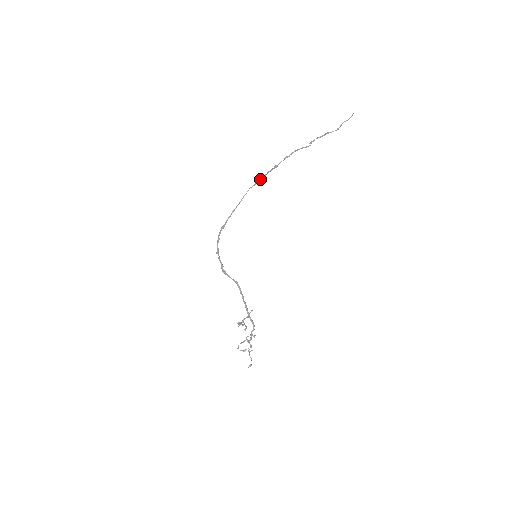
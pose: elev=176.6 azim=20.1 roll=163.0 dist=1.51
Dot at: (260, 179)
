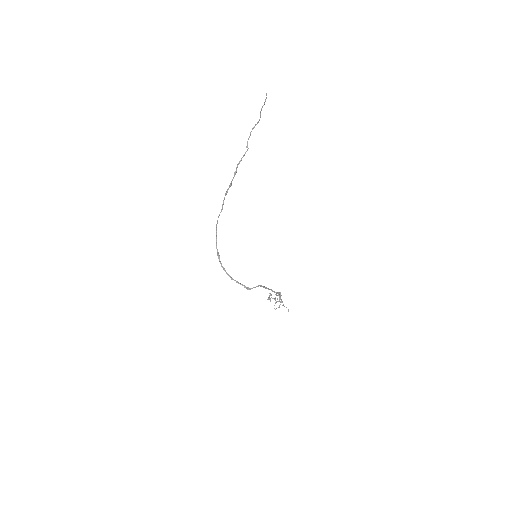
Dot at: (223, 203)
